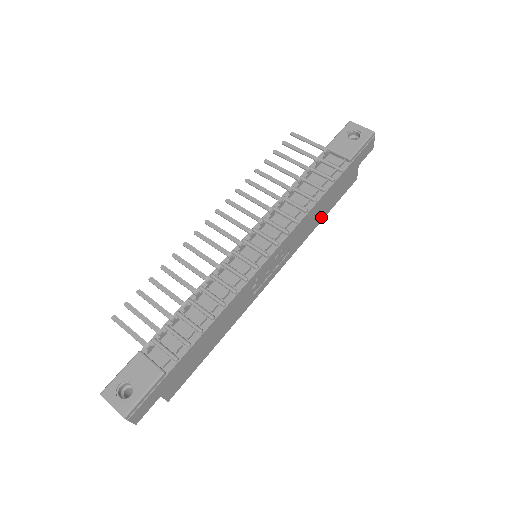
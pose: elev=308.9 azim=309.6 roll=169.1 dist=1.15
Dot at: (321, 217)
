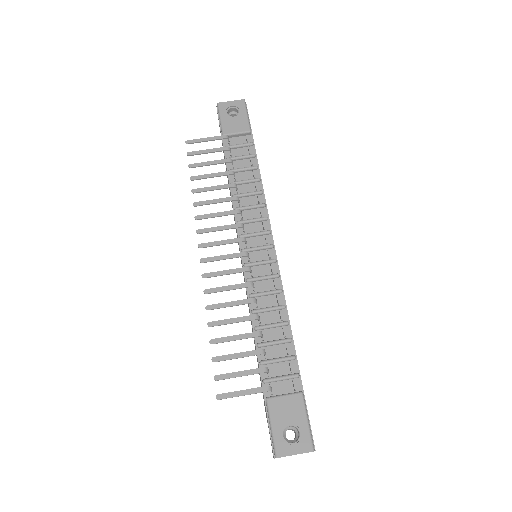
Dot at: occluded
